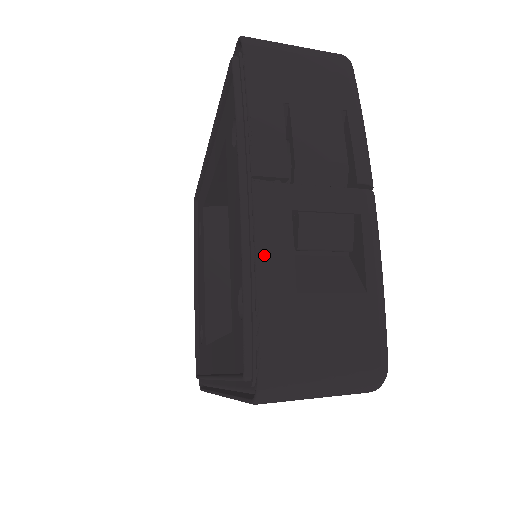
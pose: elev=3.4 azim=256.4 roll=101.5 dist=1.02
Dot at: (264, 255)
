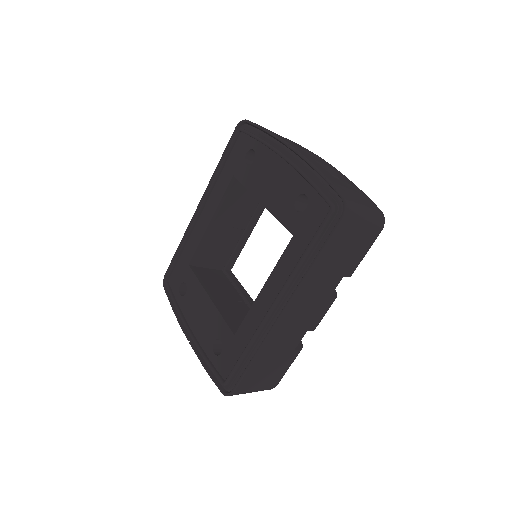
Dot at: (313, 163)
